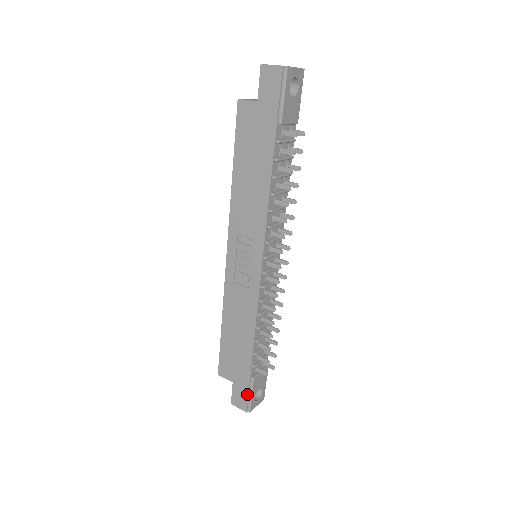
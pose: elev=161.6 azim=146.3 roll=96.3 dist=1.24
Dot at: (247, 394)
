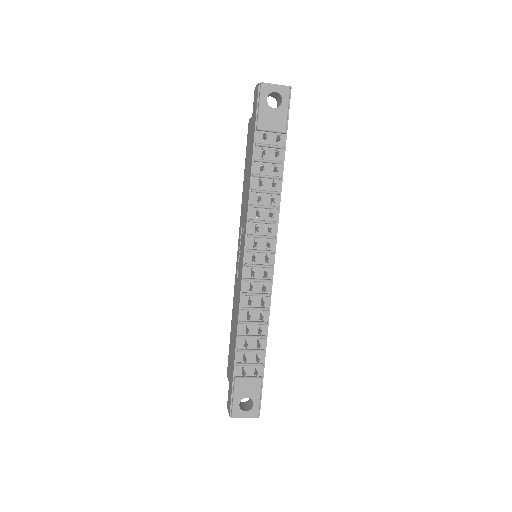
Dot at: (231, 395)
